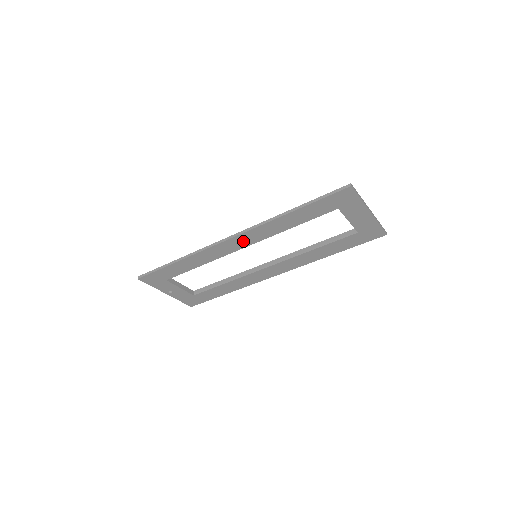
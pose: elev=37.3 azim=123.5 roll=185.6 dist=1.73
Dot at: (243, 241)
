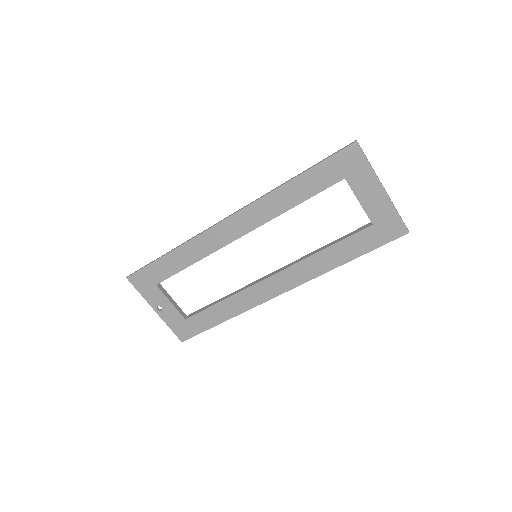
Dot at: (240, 225)
